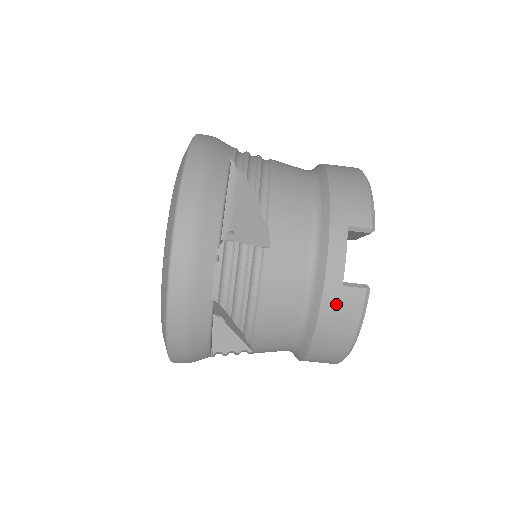
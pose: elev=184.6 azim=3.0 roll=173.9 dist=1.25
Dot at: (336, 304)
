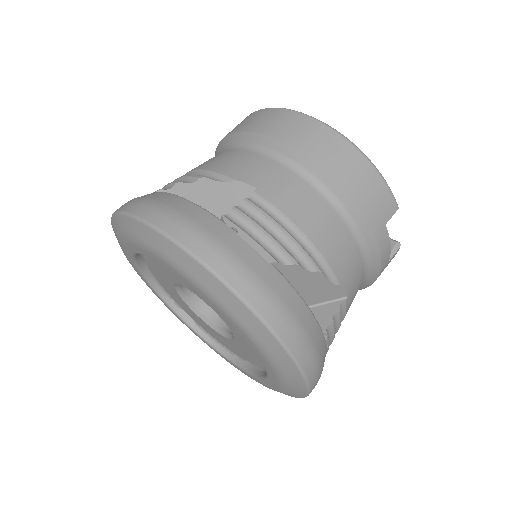
Dot at: occluded
